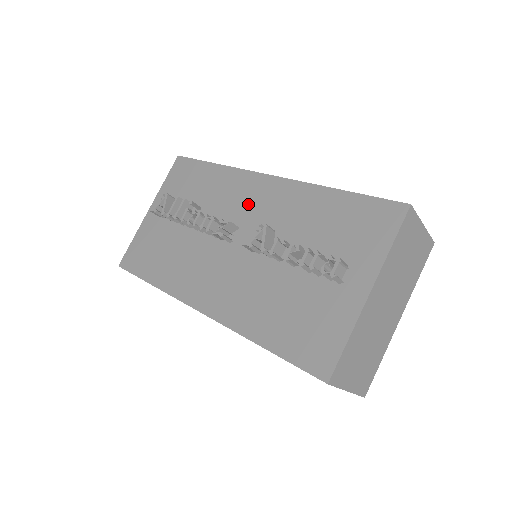
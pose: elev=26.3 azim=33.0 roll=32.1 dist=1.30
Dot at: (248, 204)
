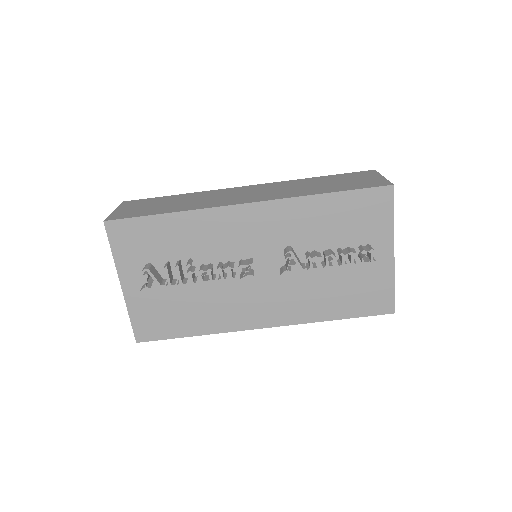
Dot at: (245, 236)
